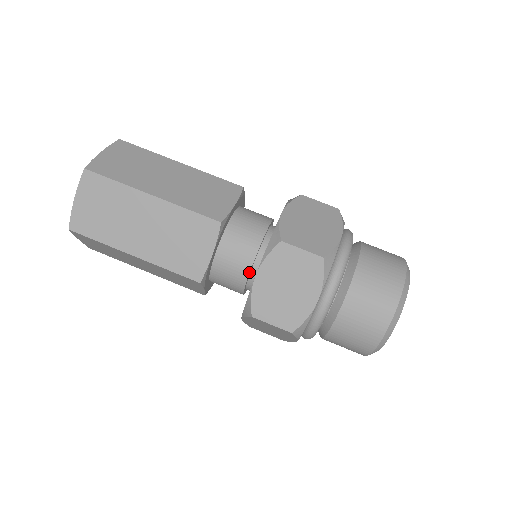
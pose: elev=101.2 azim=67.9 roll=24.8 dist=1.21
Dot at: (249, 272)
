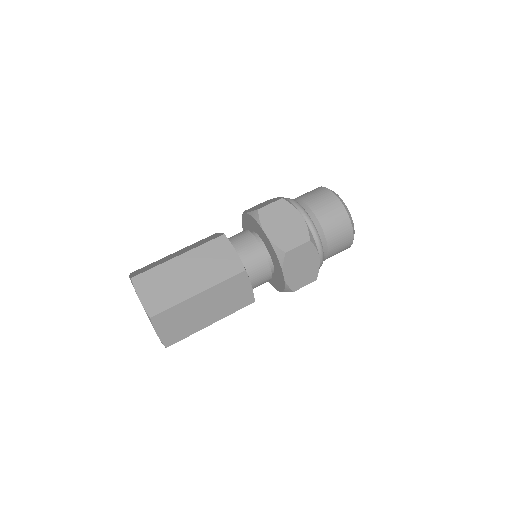
Dot at: (261, 247)
